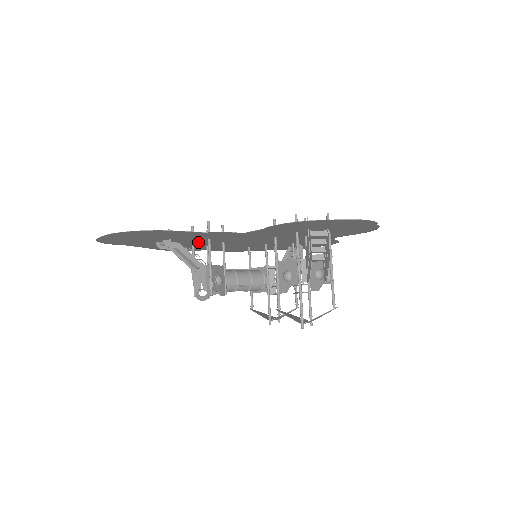
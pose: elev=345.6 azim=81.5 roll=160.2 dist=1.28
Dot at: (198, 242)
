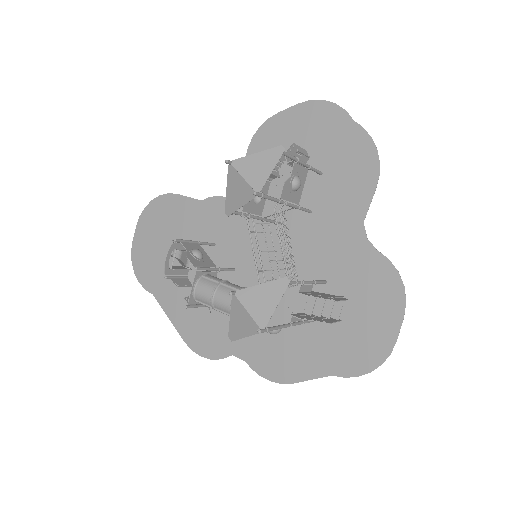
Dot at: occluded
